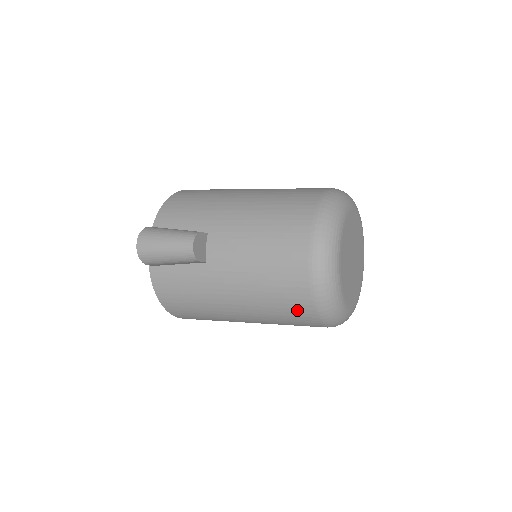
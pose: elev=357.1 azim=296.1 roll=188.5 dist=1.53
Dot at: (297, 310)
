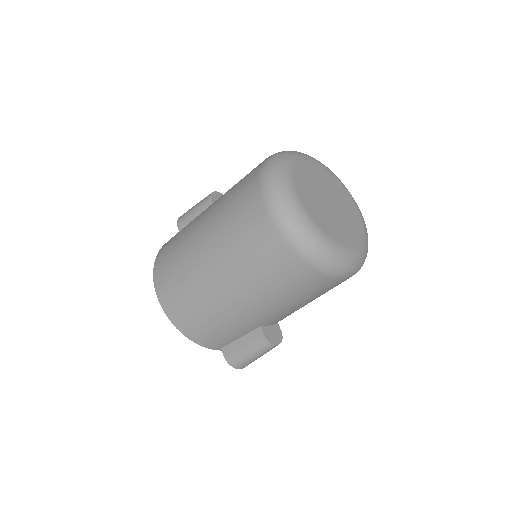
Dot at: (247, 180)
